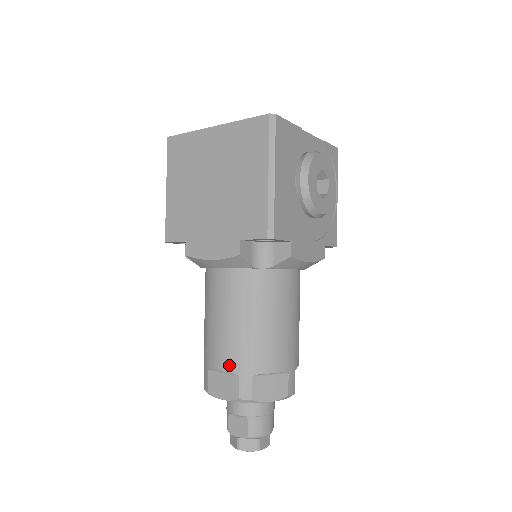
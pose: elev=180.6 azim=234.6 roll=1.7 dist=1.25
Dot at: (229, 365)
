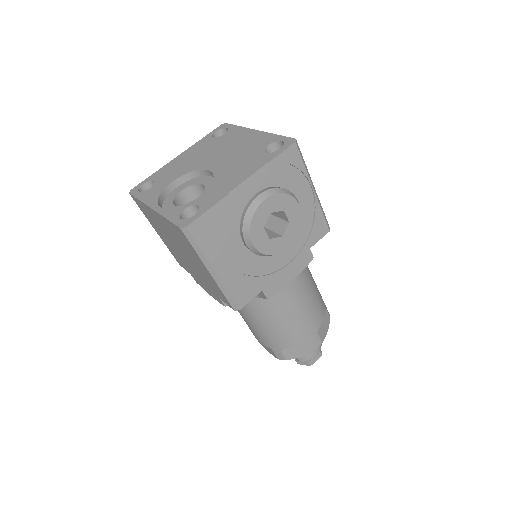
Dot at: (262, 342)
